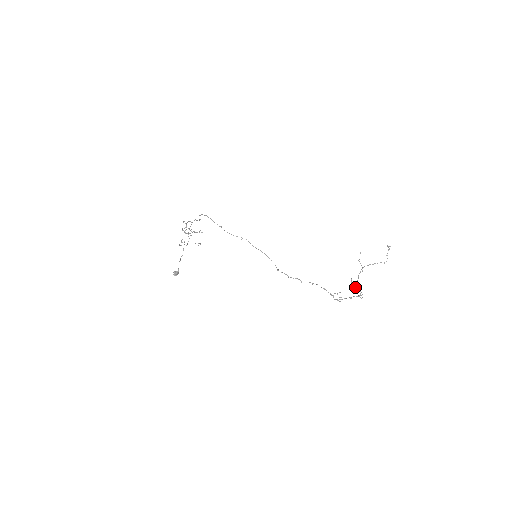
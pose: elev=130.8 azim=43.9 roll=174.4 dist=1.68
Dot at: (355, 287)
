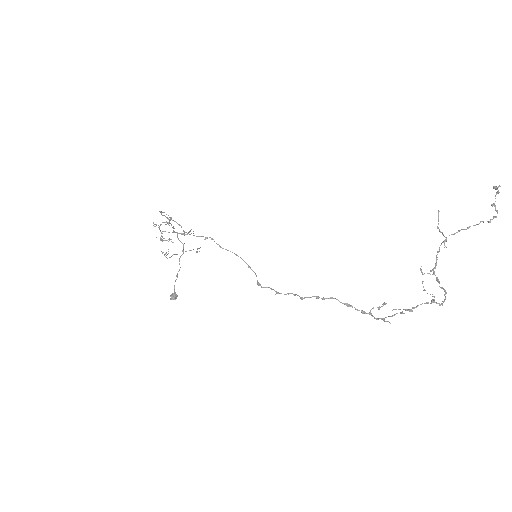
Dot at: occluded
